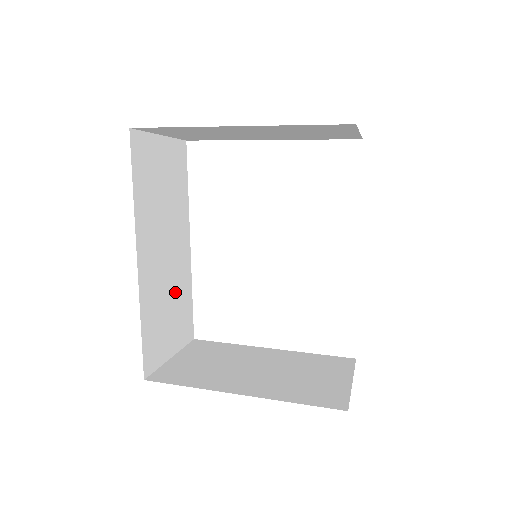
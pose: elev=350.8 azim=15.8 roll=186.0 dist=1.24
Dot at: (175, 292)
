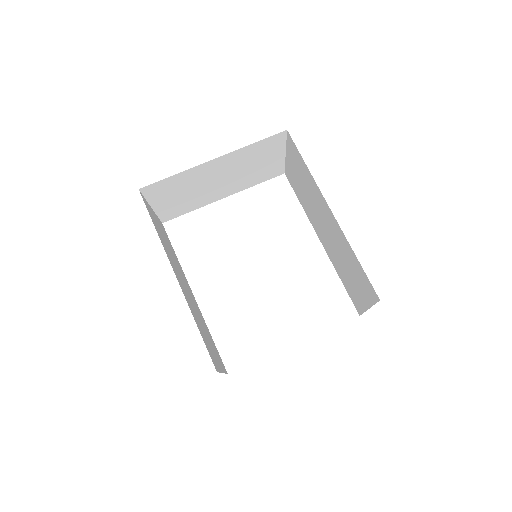
Dot at: (202, 322)
